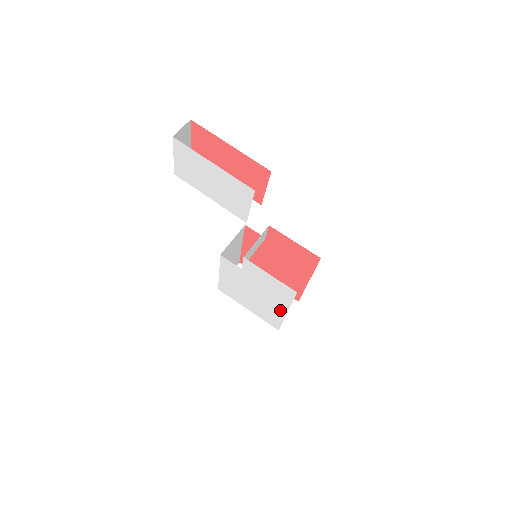
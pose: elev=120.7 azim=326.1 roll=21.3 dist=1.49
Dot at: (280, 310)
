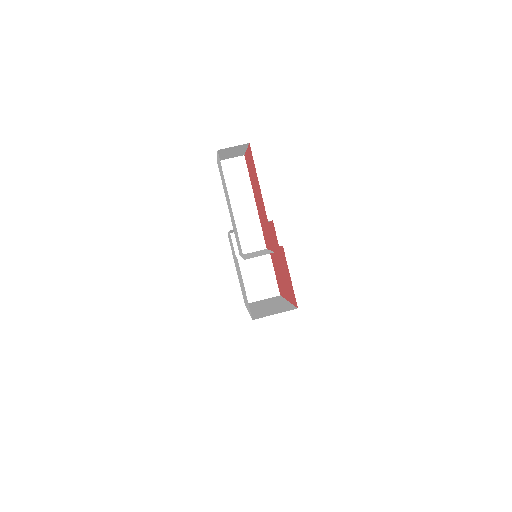
Dot at: occluded
